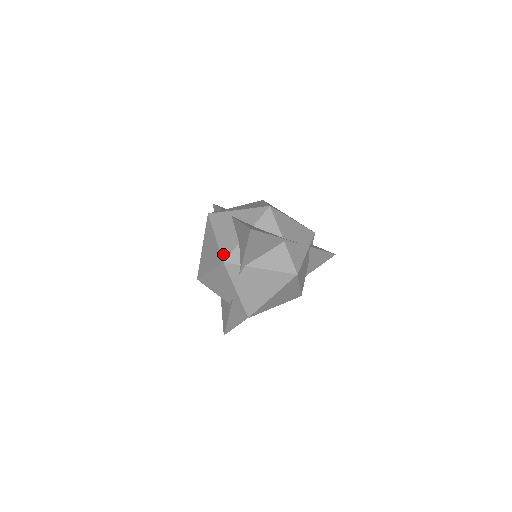
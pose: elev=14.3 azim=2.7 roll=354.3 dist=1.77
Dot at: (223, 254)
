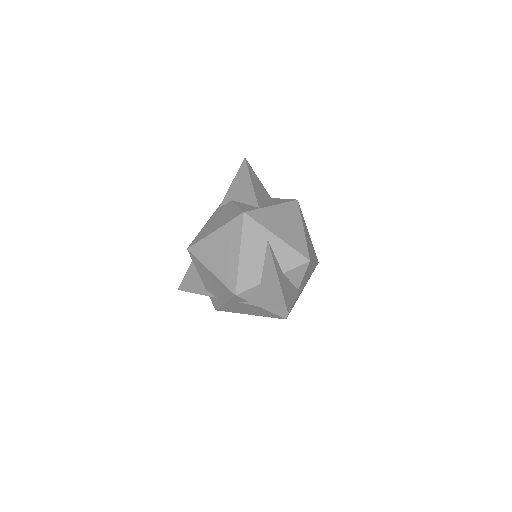
Dot at: (239, 285)
